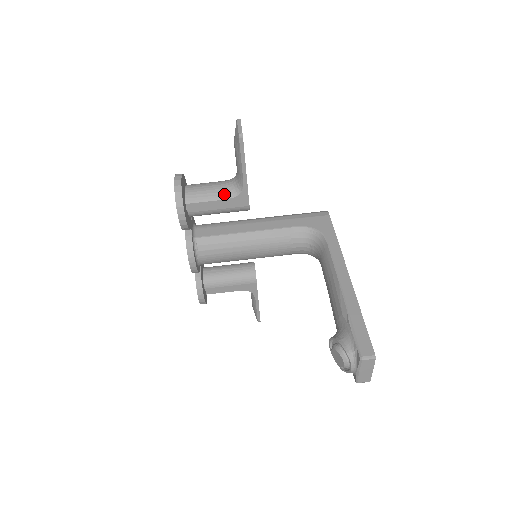
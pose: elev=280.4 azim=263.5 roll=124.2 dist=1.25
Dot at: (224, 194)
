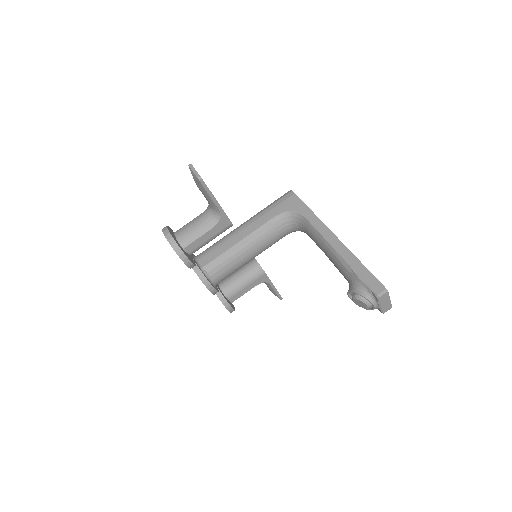
Dot at: (208, 225)
